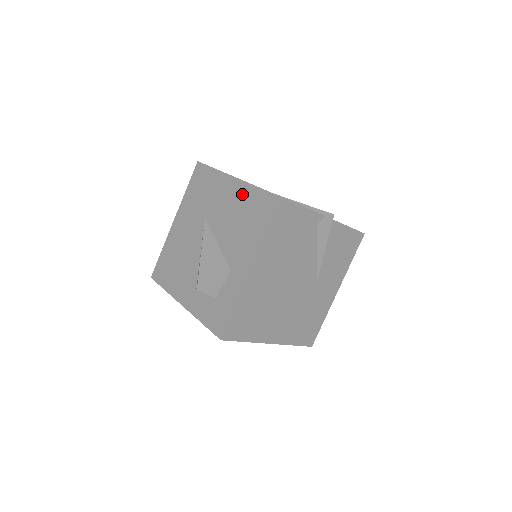
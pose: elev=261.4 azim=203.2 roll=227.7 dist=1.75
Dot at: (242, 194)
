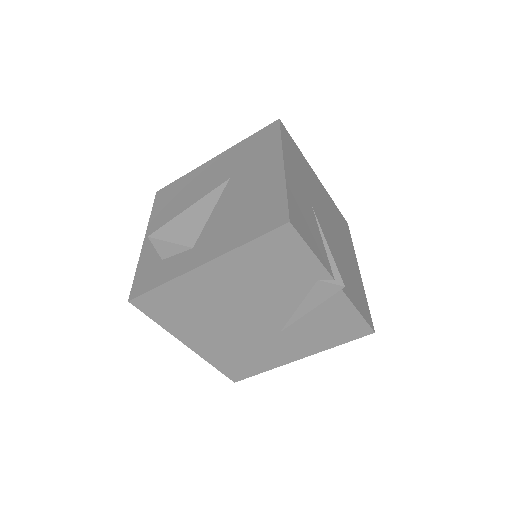
Dot at: (271, 184)
